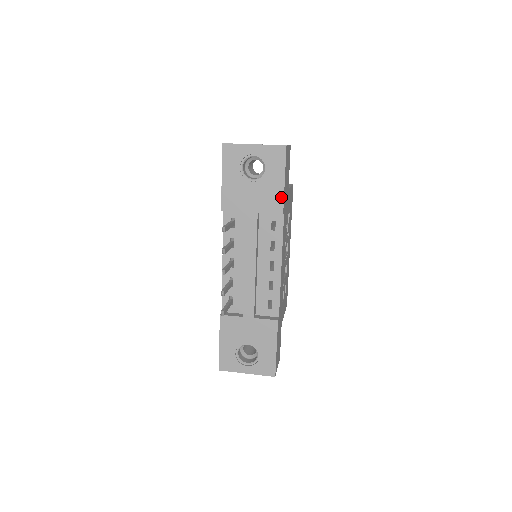
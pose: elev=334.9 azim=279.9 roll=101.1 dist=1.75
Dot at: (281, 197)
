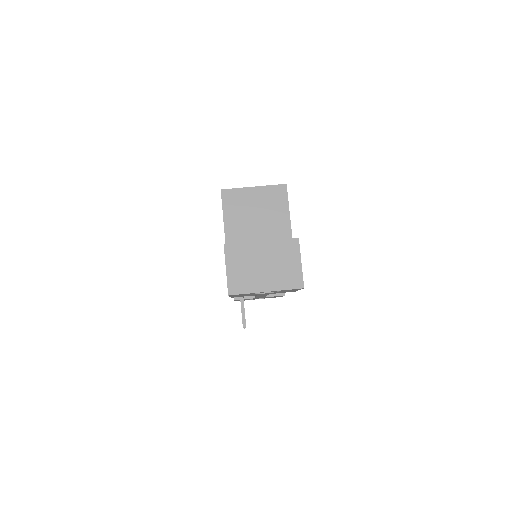
Dot at: occluded
